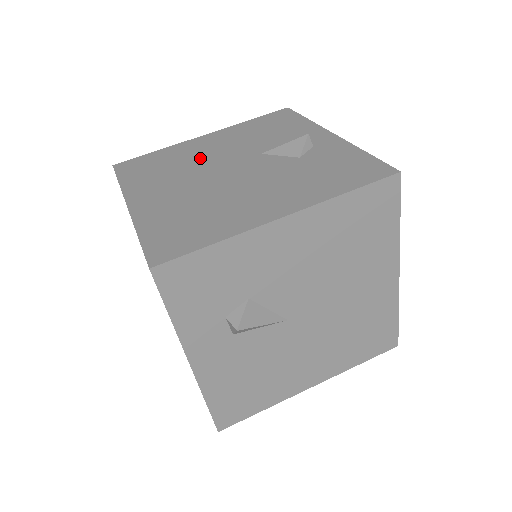
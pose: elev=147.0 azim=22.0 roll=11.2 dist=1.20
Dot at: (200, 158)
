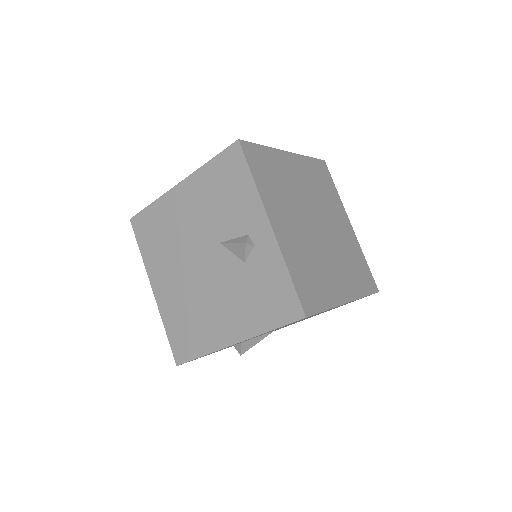
Dot at: (181, 233)
